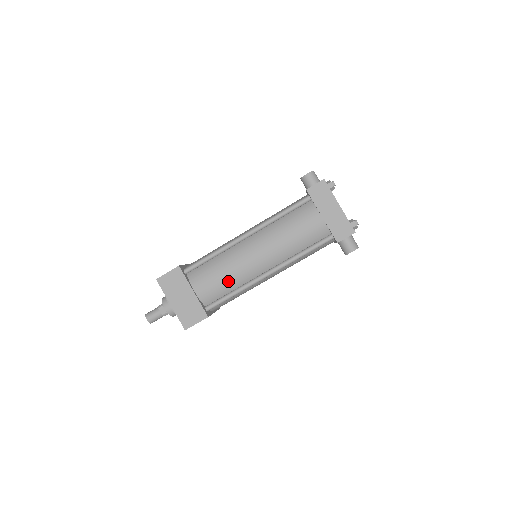
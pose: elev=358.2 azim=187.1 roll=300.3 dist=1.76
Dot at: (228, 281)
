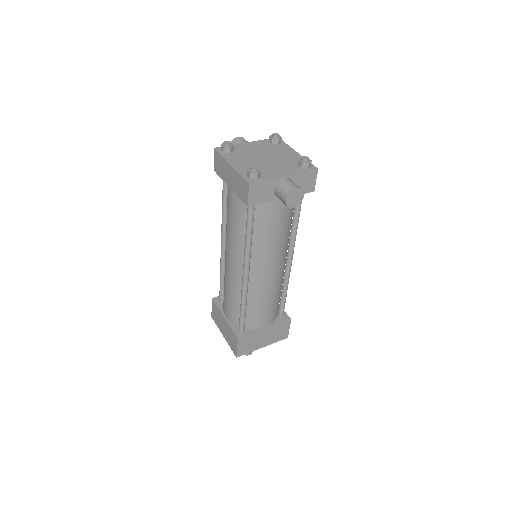
Dot at: (233, 297)
